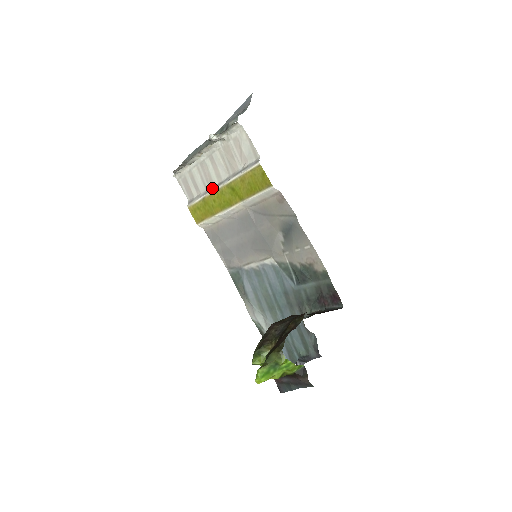
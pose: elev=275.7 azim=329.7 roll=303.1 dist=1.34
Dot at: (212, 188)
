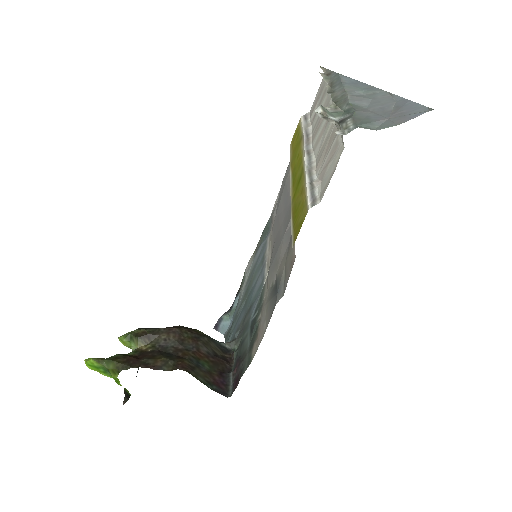
Dot at: (308, 142)
